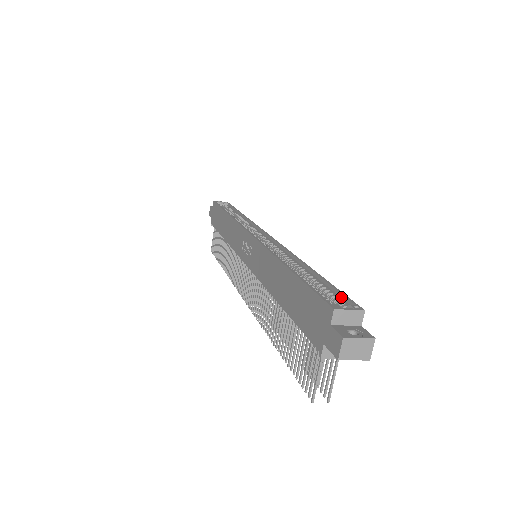
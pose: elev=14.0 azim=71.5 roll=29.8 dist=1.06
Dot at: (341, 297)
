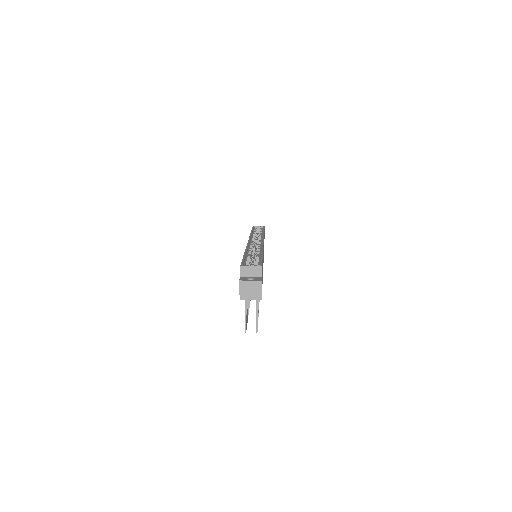
Dot at: occluded
